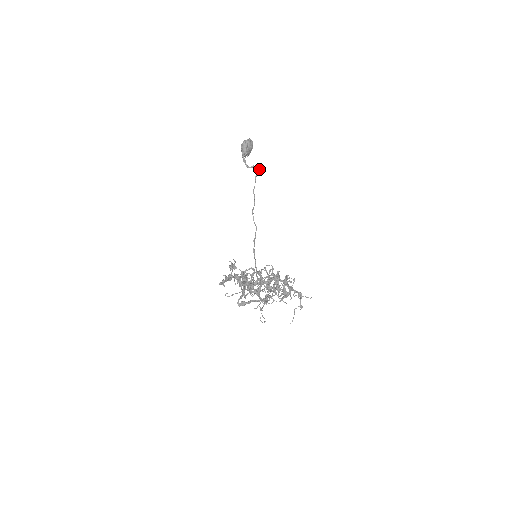
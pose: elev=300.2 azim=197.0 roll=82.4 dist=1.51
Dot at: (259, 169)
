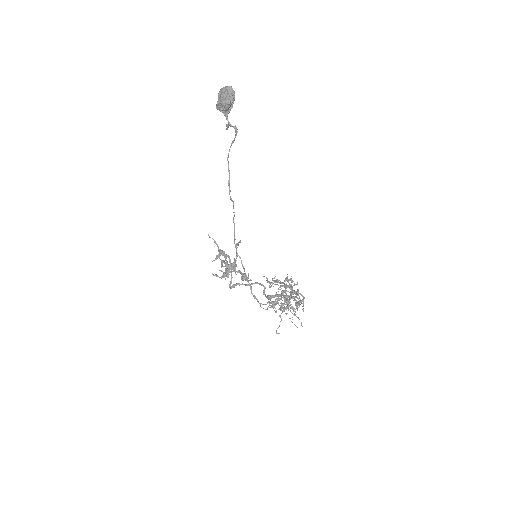
Dot at: (234, 127)
